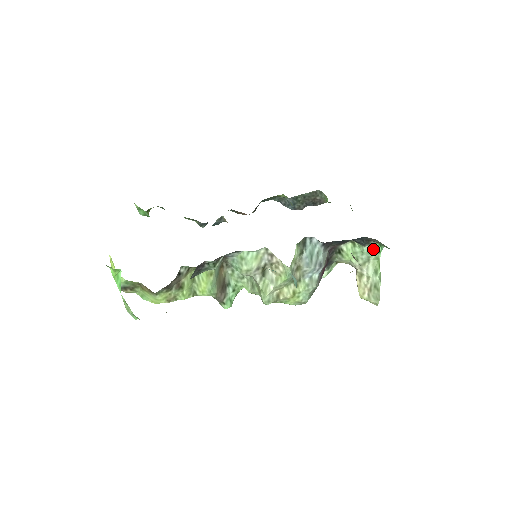
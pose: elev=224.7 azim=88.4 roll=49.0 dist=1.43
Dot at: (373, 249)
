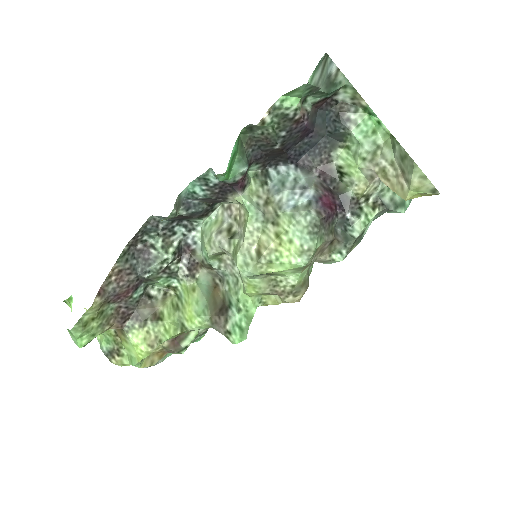
Dot at: (367, 127)
